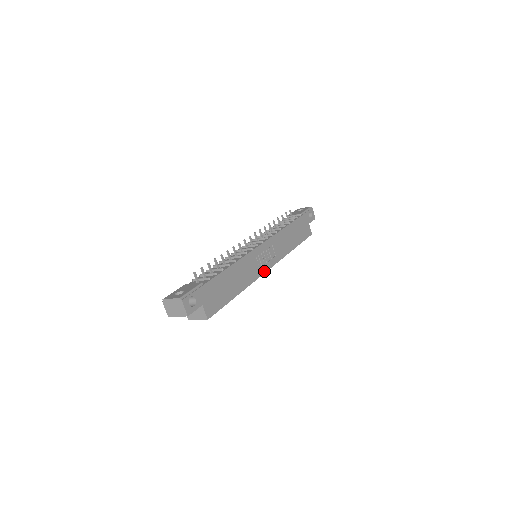
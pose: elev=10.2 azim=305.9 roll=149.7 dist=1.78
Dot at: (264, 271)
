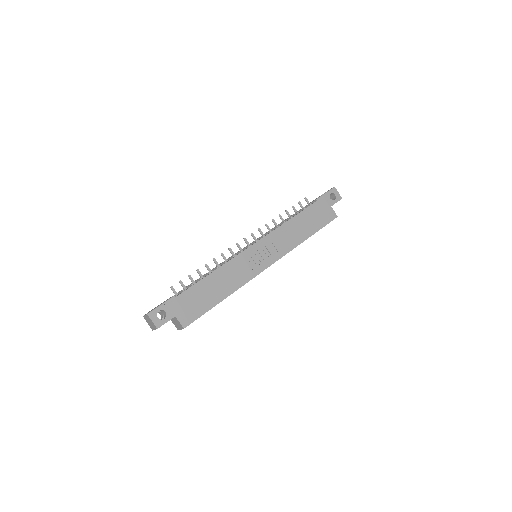
Dot at: (261, 270)
